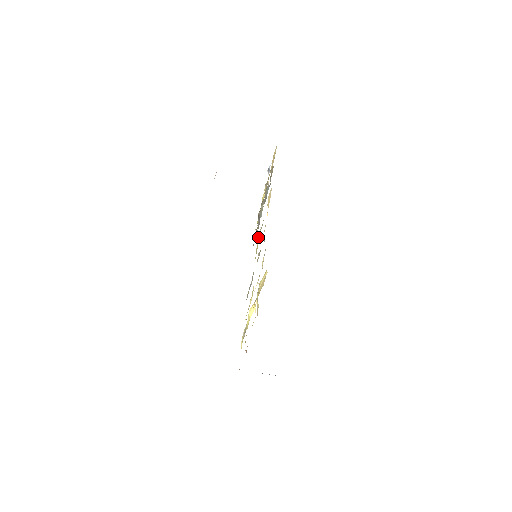
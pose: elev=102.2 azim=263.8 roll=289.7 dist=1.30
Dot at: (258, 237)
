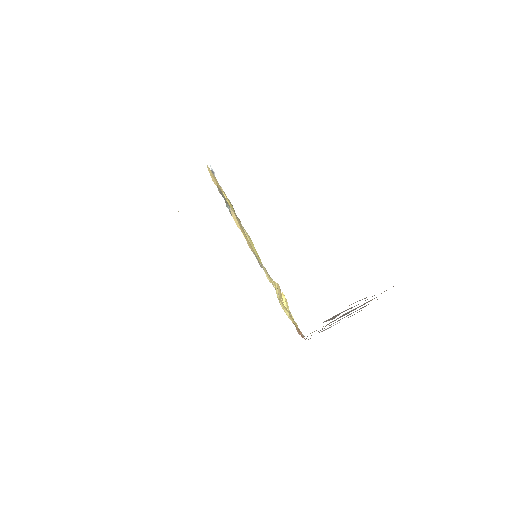
Dot at: occluded
